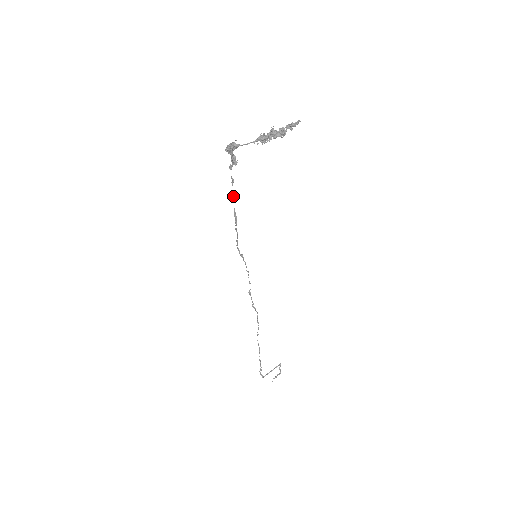
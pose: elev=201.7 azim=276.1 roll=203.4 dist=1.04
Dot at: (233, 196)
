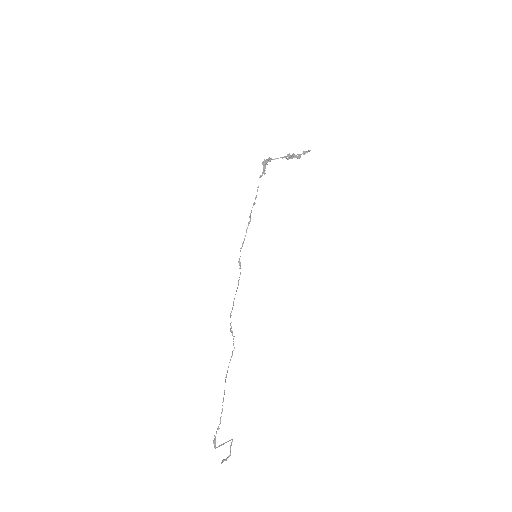
Dot at: occluded
